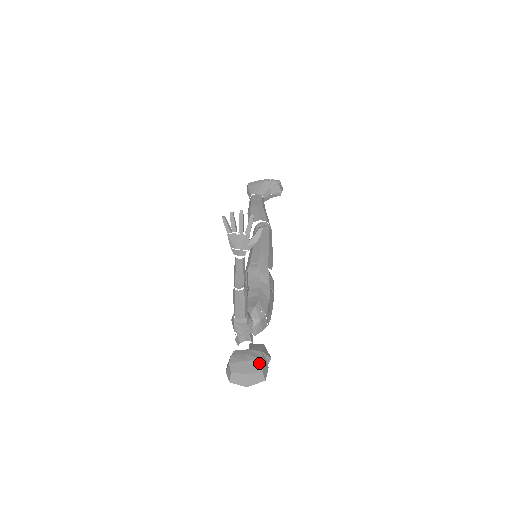
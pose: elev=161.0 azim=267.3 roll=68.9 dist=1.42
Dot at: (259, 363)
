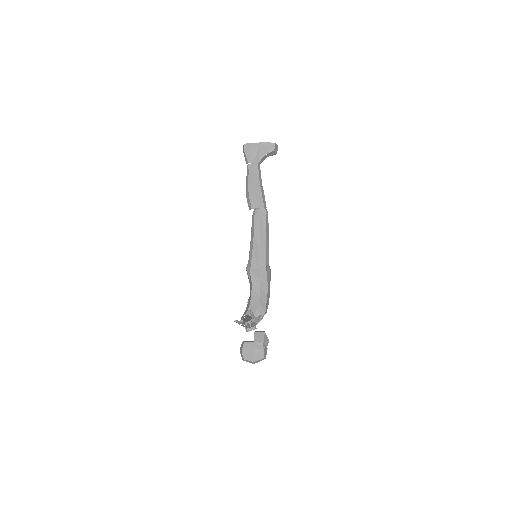
Dot at: (262, 353)
